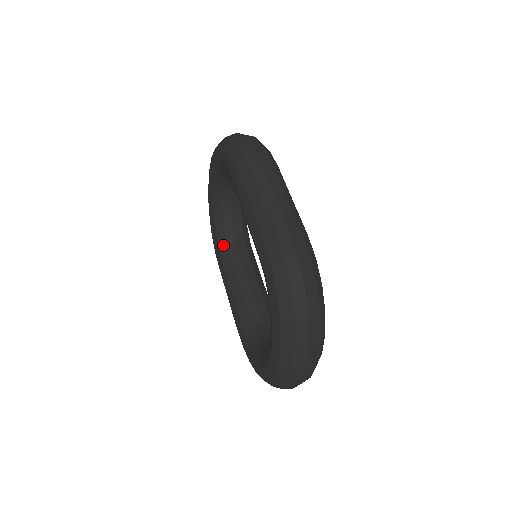
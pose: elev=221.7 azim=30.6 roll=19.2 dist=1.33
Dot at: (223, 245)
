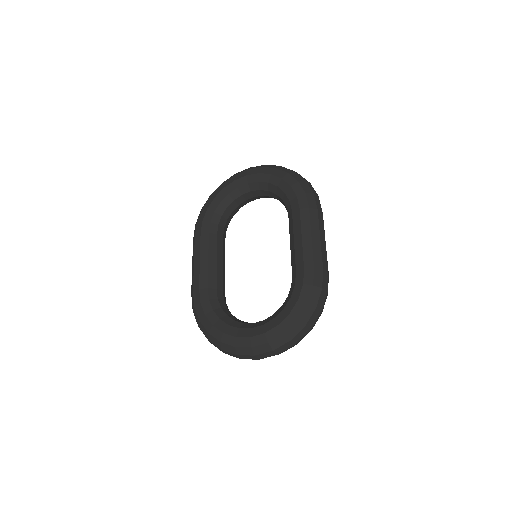
Dot at: (215, 223)
